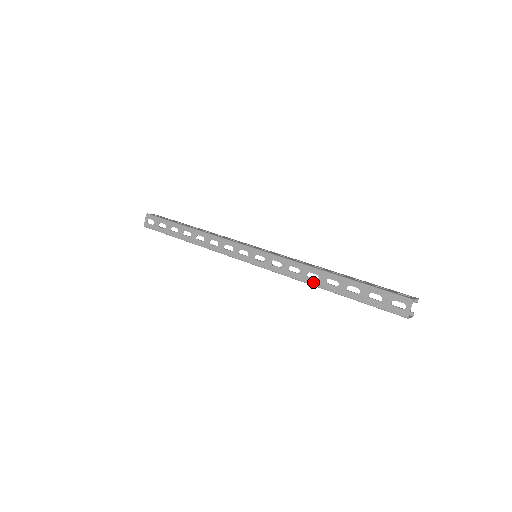
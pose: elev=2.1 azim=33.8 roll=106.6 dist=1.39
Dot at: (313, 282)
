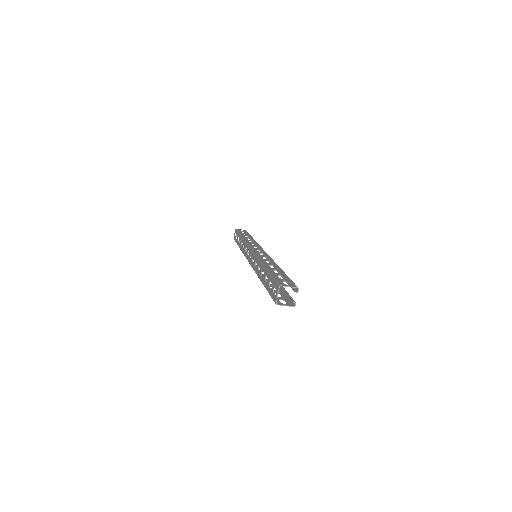
Dot at: (258, 274)
